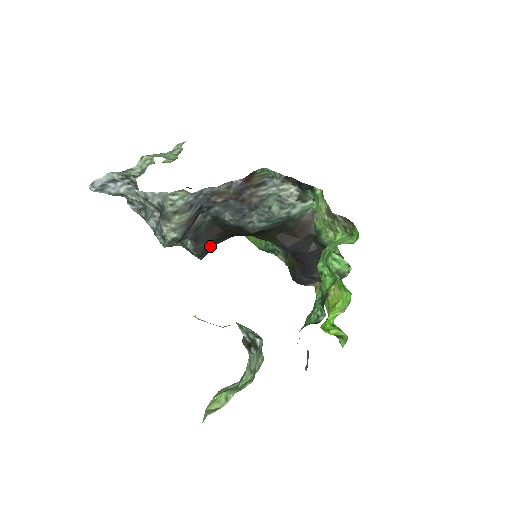
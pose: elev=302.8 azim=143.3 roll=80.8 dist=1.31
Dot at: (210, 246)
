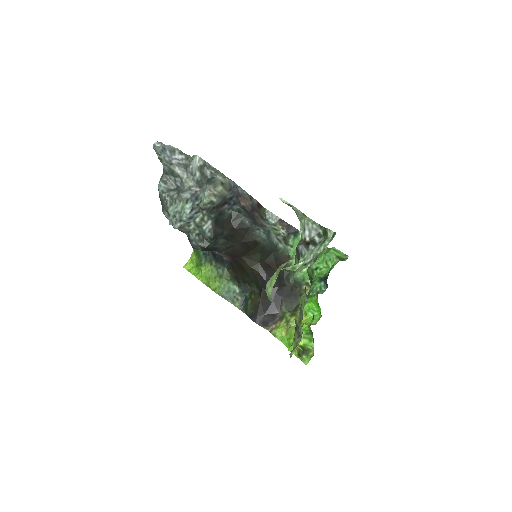
Dot at: (219, 237)
